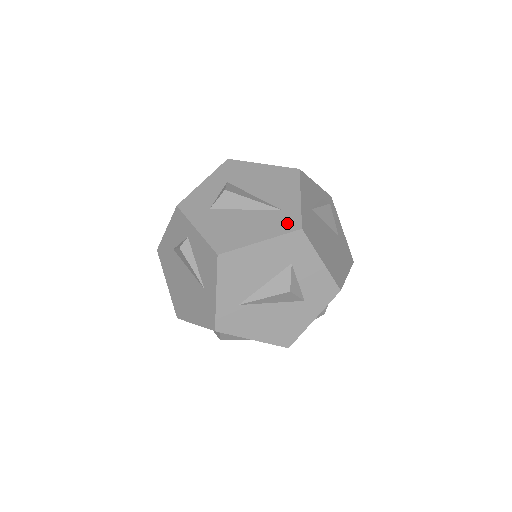
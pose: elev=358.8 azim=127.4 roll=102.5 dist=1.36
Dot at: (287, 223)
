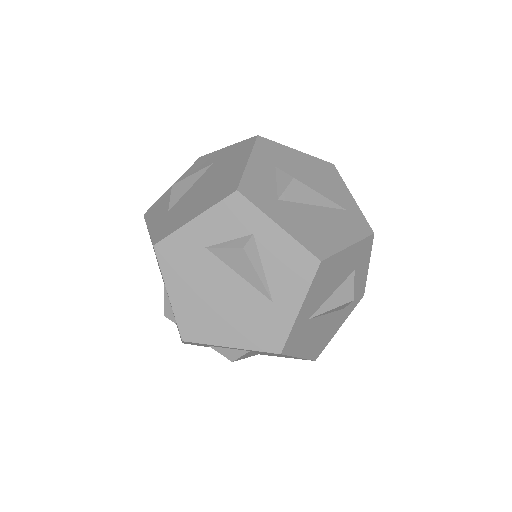
Dot at: (360, 226)
